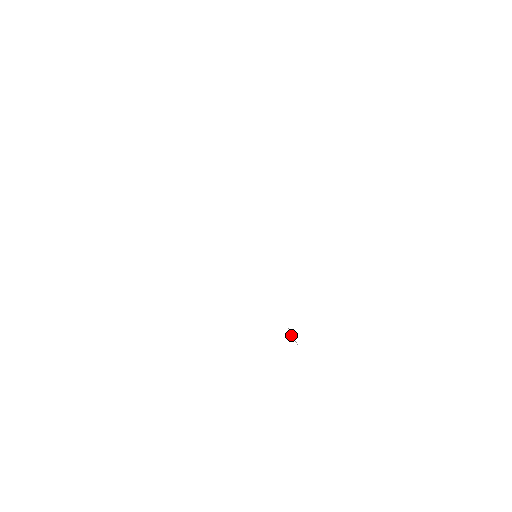
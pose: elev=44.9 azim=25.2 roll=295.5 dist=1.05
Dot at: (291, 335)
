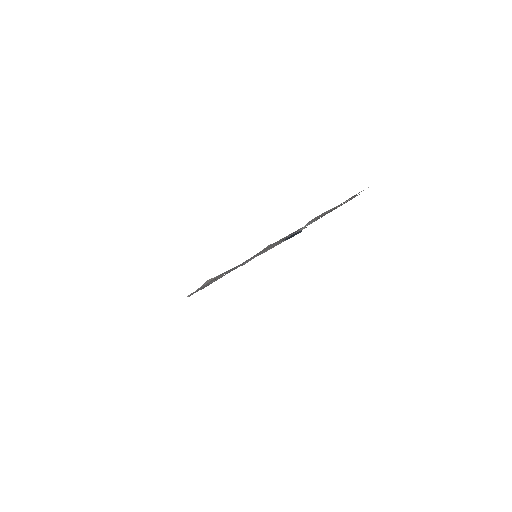
Dot at: occluded
